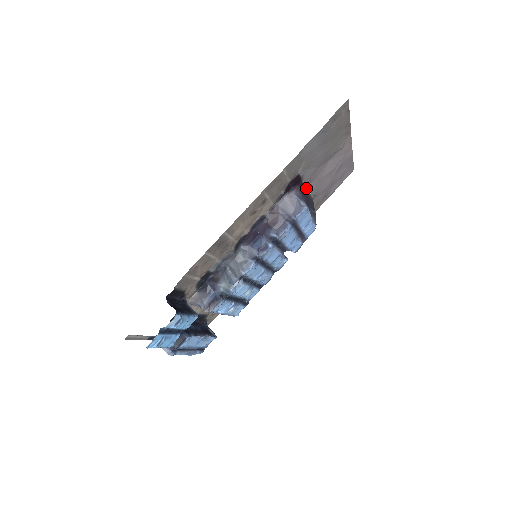
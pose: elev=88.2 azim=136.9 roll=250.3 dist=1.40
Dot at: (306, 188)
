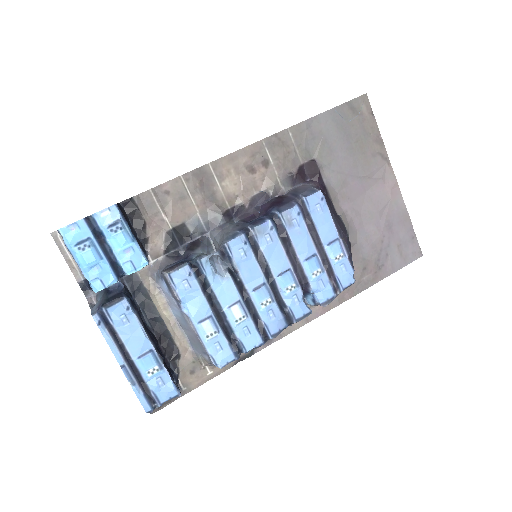
Dot at: (334, 206)
